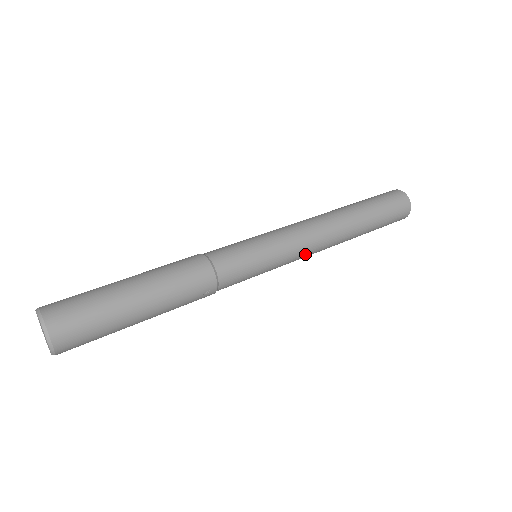
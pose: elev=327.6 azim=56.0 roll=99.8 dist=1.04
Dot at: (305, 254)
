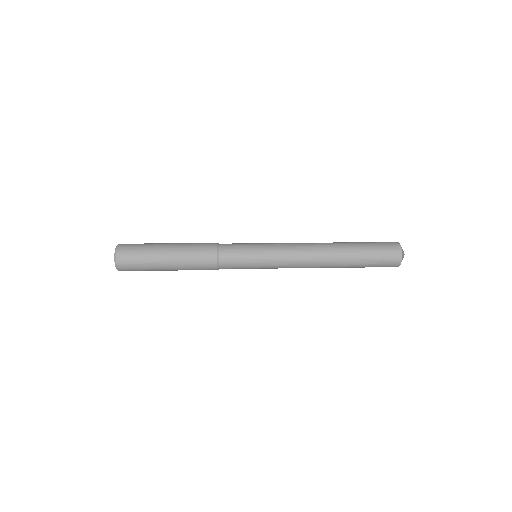
Dot at: (291, 256)
